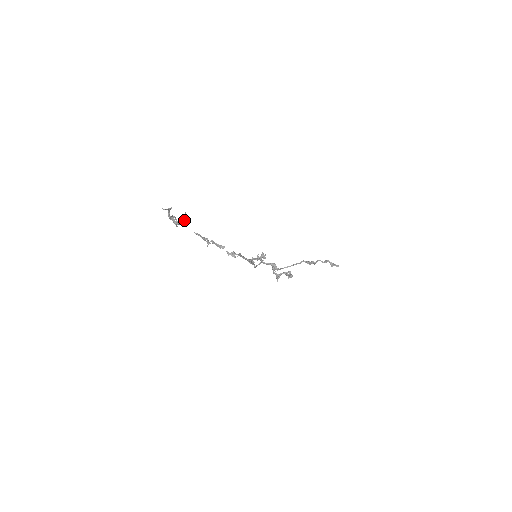
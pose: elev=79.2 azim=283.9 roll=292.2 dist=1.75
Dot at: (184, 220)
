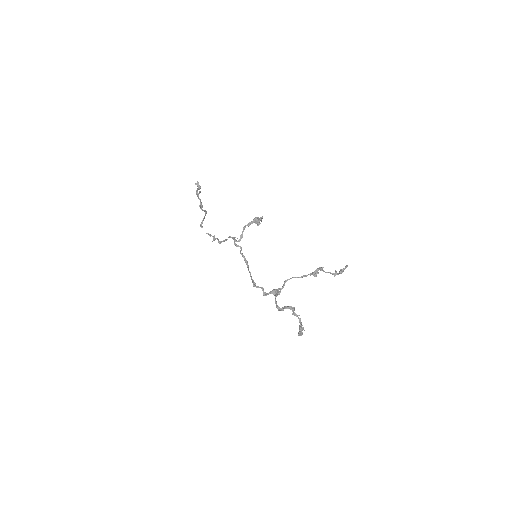
Dot at: (204, 210)
